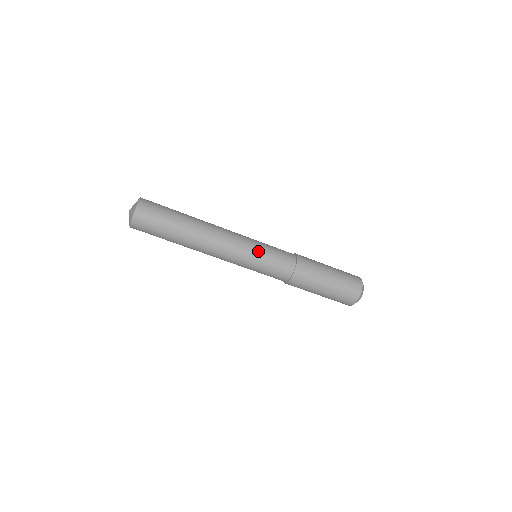
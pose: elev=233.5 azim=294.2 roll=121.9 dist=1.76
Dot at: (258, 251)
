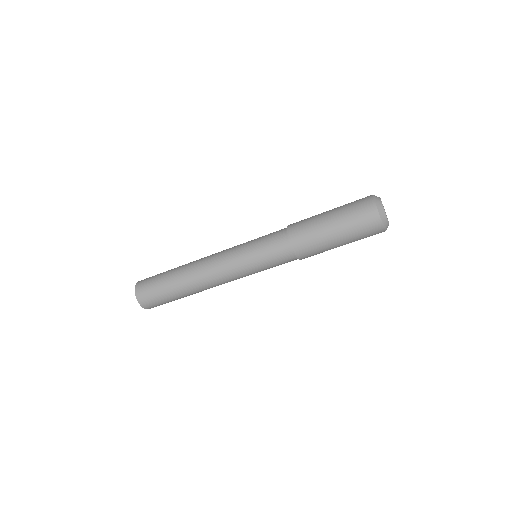
Dot at: (249, 262)
